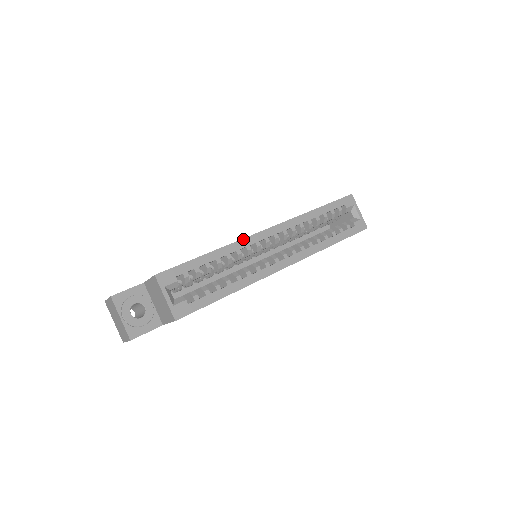
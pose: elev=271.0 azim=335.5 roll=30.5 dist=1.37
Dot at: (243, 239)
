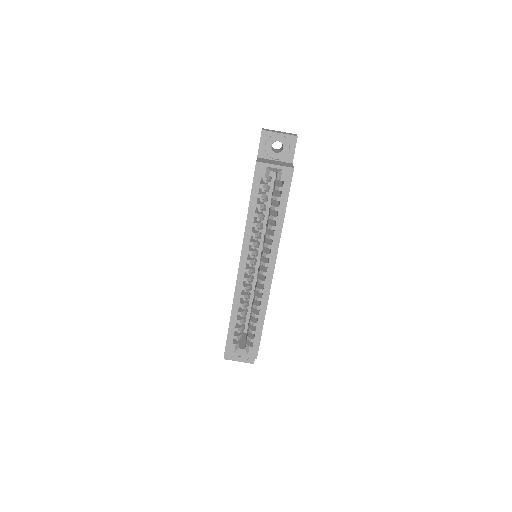
Dot at: (235, 288)
